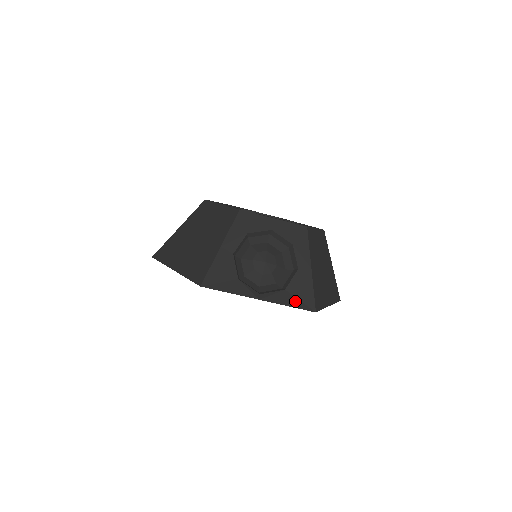
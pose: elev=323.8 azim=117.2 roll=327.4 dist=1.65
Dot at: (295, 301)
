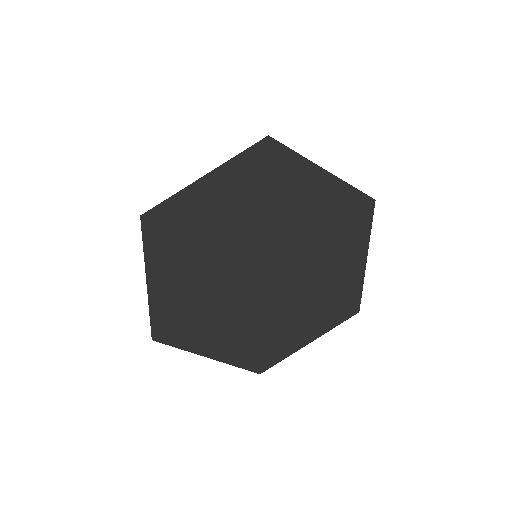
Dot at: (352, 191)
